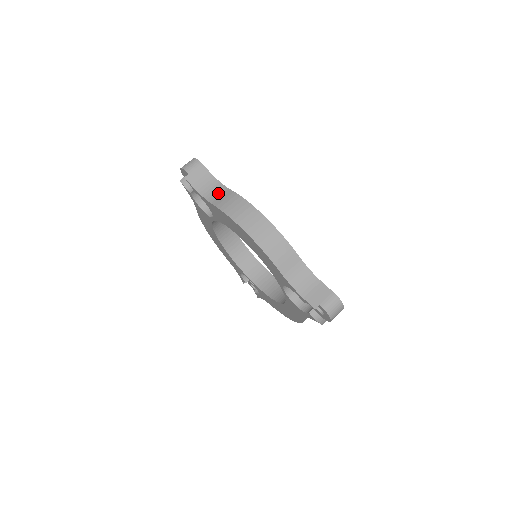
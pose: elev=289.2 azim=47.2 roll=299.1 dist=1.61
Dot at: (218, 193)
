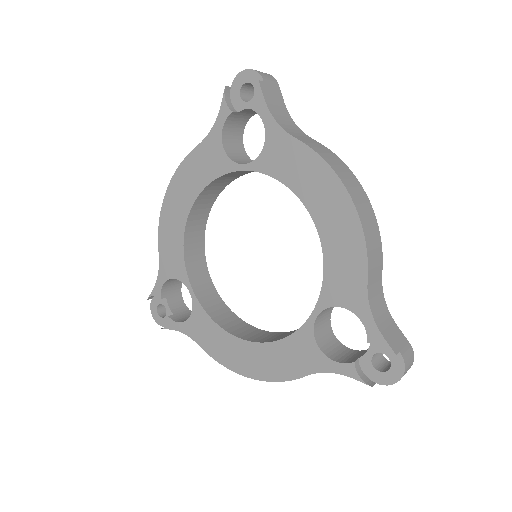
Dot at: (297, 132)
